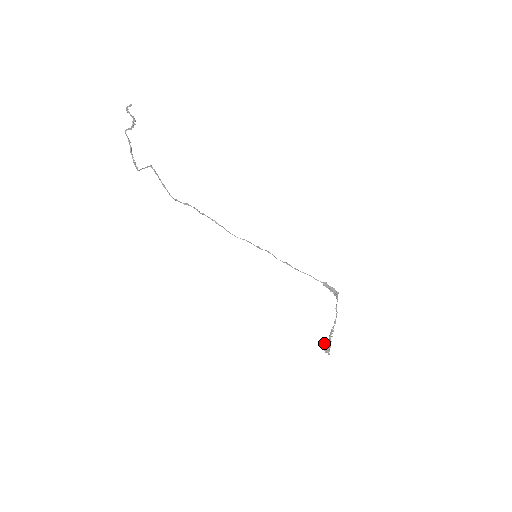
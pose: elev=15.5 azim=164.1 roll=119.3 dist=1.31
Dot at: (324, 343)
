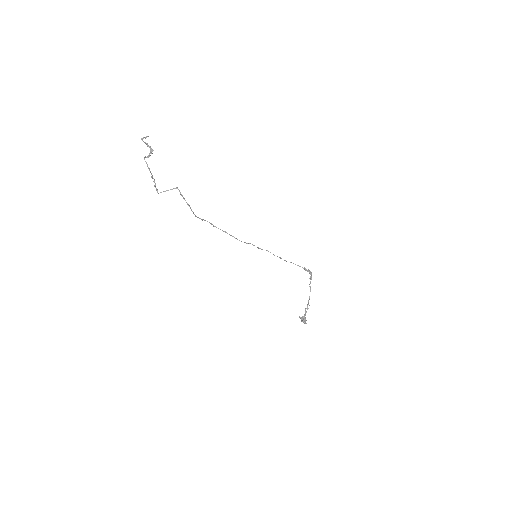
Dot at: occluded
